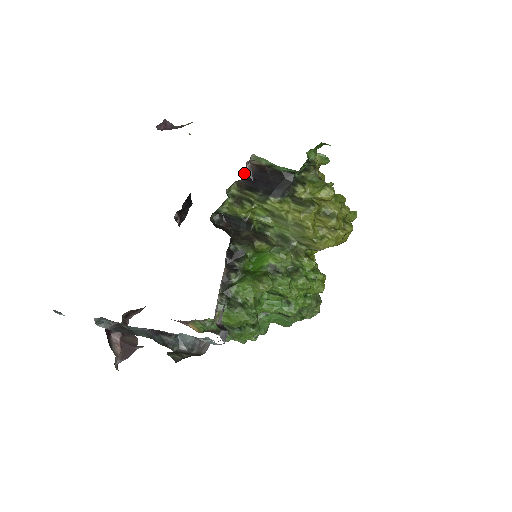
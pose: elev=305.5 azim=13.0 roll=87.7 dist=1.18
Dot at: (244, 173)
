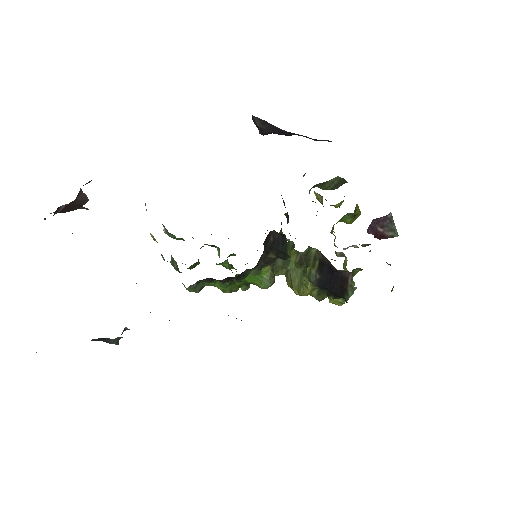
Dot at: occluded
